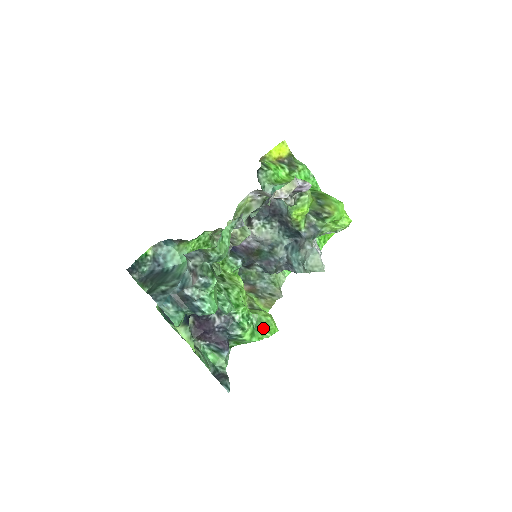
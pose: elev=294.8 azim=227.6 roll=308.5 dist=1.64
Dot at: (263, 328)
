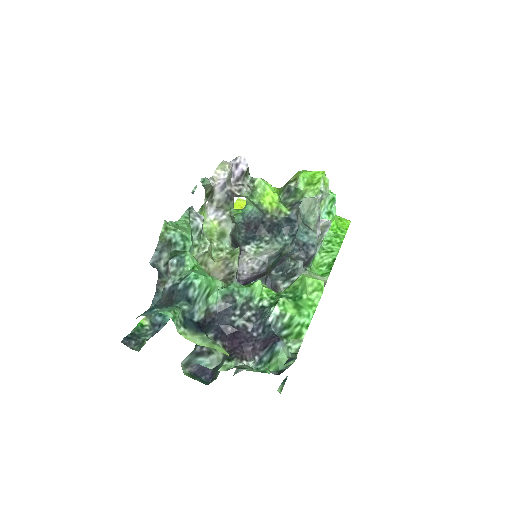
Dot at: (303, 291)
